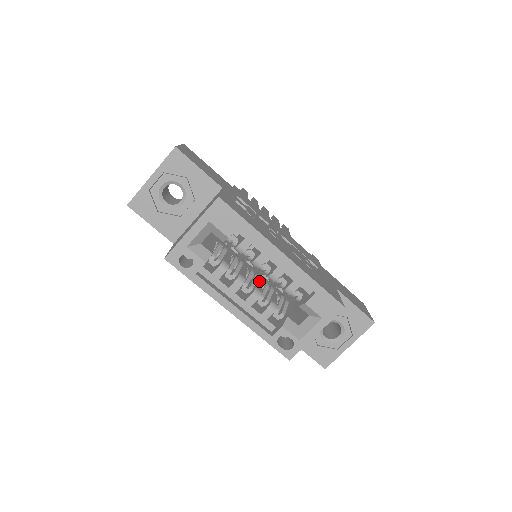
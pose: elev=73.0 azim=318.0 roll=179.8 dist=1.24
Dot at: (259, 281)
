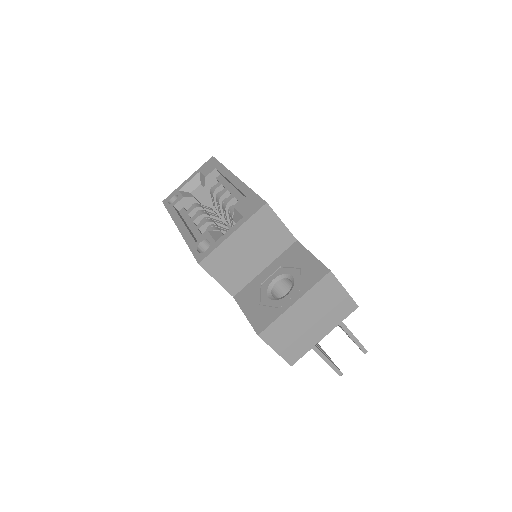
Dot at: occluded
